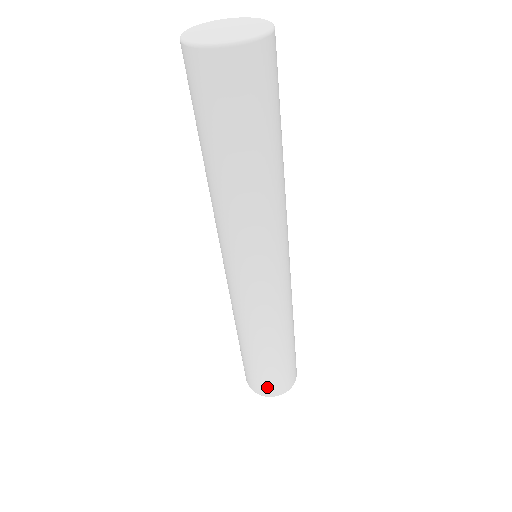
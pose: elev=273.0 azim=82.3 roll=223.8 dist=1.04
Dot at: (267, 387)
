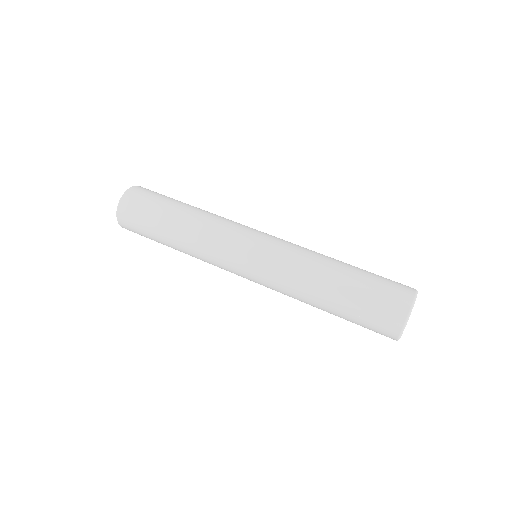
Dot at: (395, 295)
